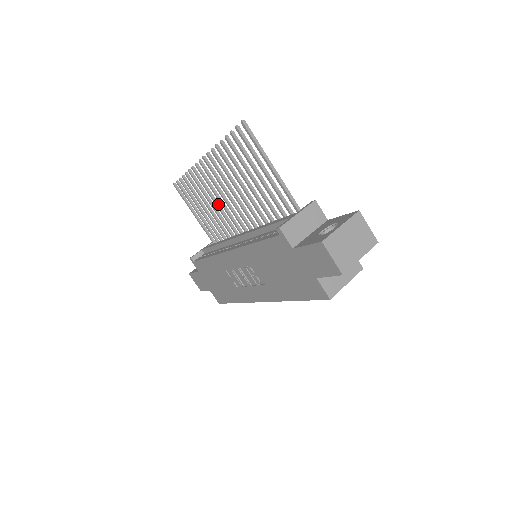
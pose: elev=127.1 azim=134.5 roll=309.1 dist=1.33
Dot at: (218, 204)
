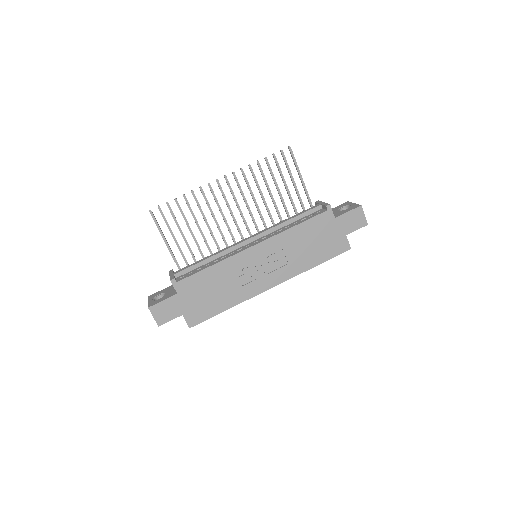
Dot at: (216, 220)
